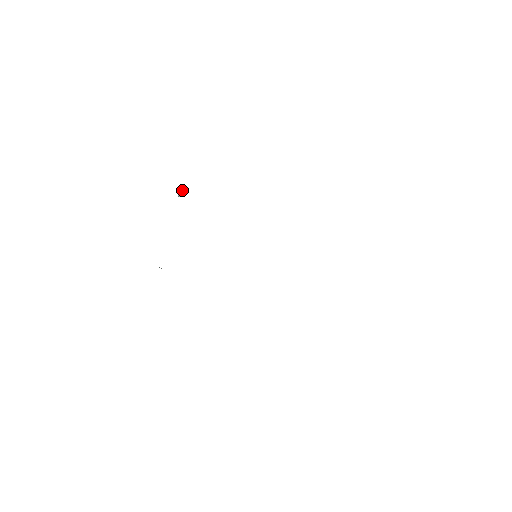
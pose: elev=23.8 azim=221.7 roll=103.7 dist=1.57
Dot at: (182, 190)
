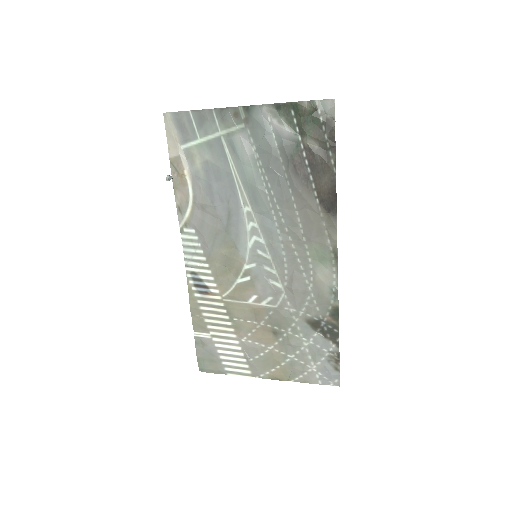
Dot at: occluded
